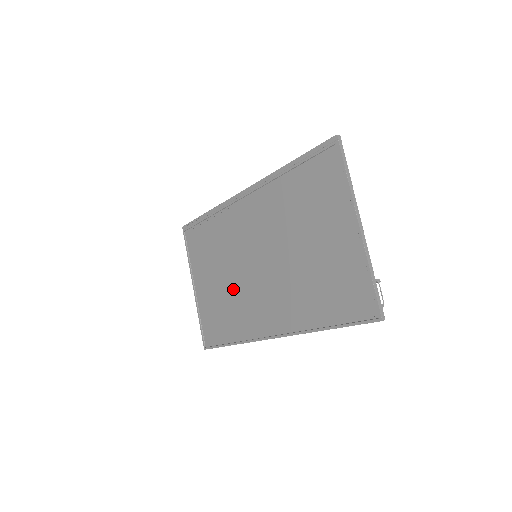
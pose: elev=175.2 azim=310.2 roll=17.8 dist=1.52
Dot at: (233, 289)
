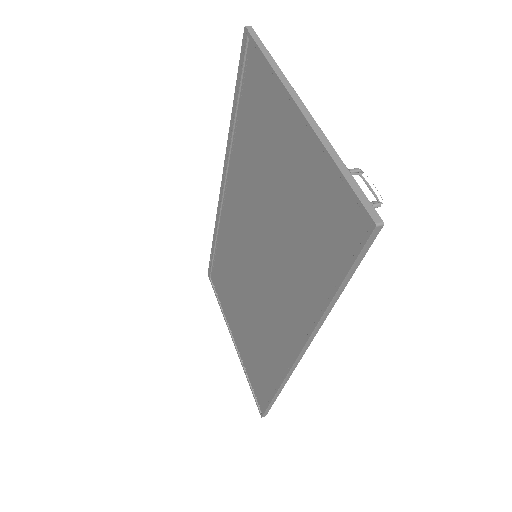
Dot at: (253, 315)
